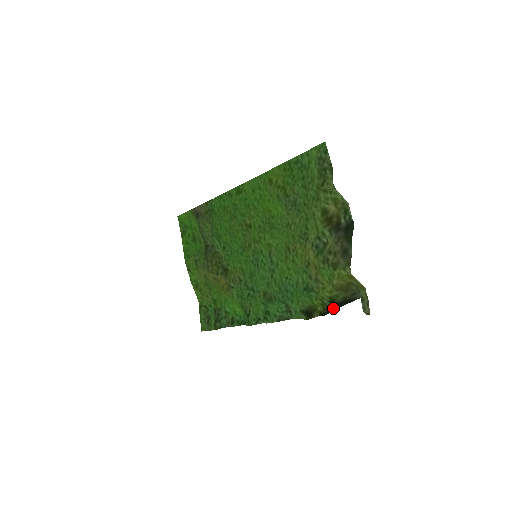
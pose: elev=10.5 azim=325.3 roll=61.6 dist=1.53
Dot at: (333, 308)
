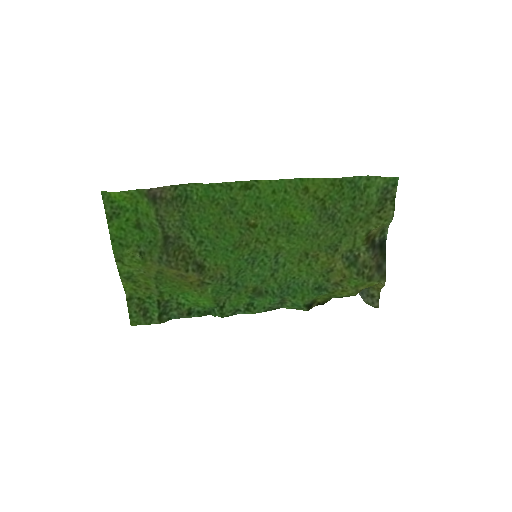
Dot at: occluded
